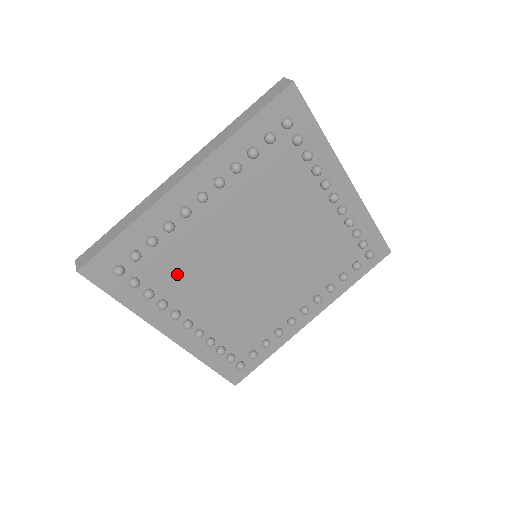
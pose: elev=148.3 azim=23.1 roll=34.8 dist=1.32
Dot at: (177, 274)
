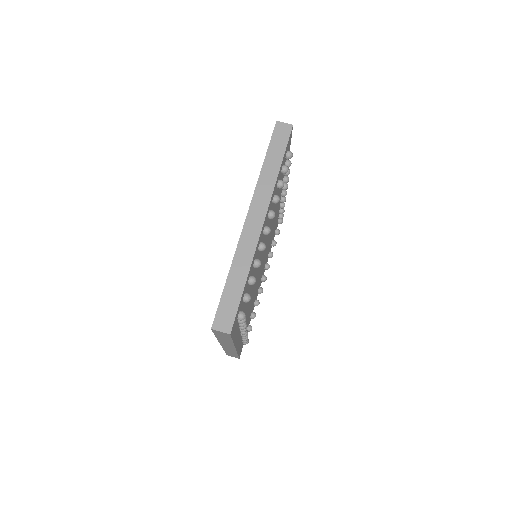
Dot at: occluded
